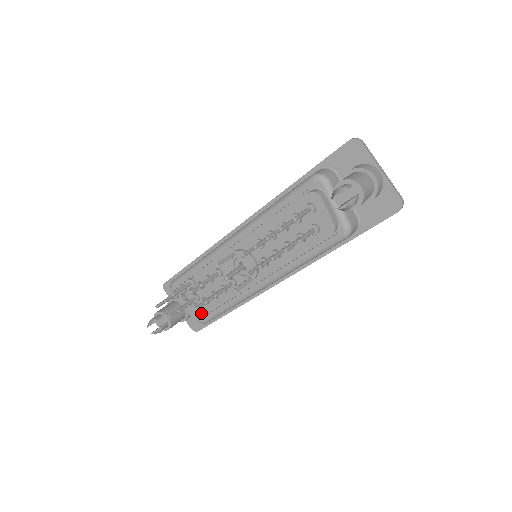
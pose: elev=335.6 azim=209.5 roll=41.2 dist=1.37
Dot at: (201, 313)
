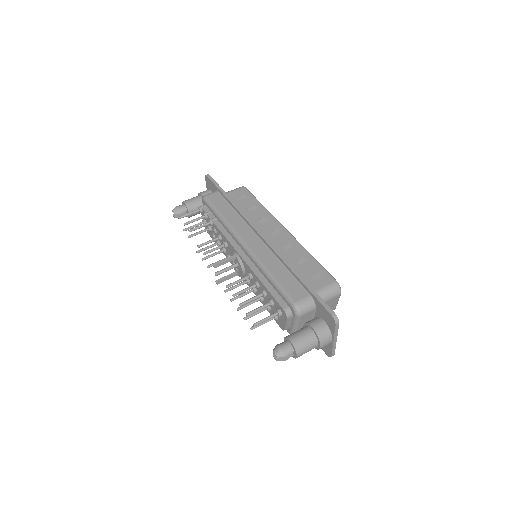
Dot at: (209, 234)
